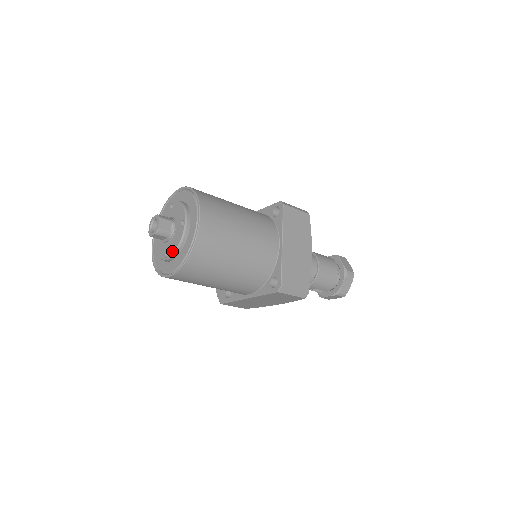
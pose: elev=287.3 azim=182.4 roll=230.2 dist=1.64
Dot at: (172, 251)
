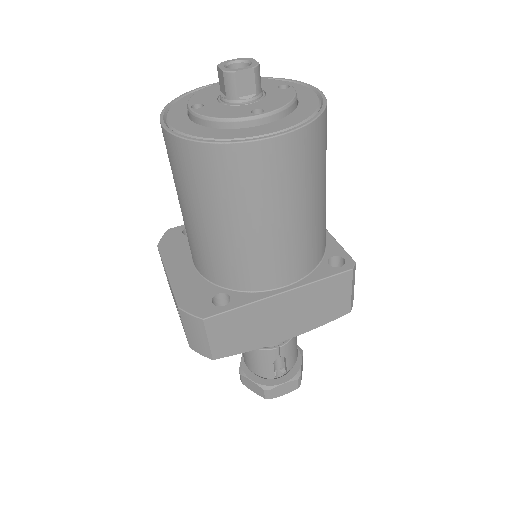
Dot at: (277, 105)
